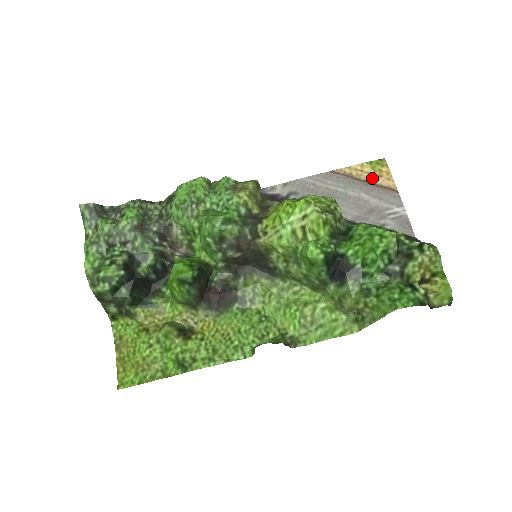
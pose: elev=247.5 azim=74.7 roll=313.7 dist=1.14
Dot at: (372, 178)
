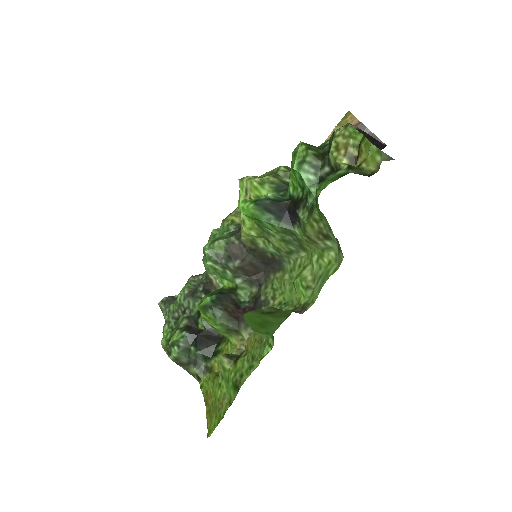
Dot at: occluded
